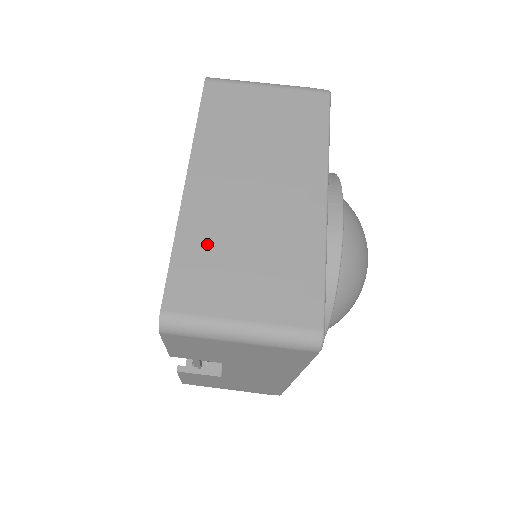
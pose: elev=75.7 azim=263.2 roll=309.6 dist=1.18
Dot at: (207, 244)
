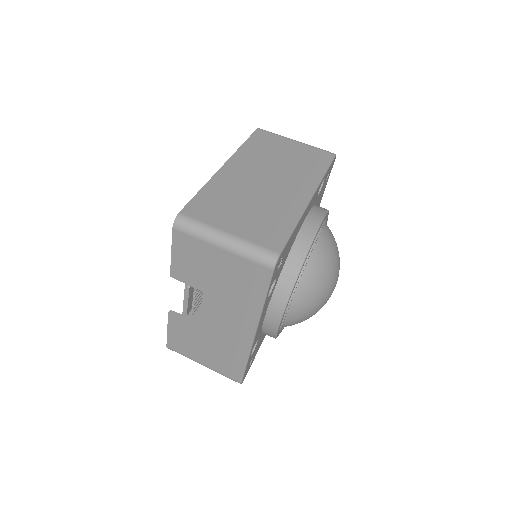
Dot at: (223, 194)
